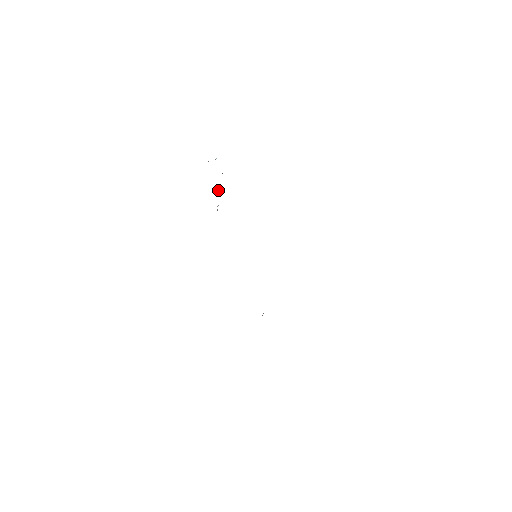
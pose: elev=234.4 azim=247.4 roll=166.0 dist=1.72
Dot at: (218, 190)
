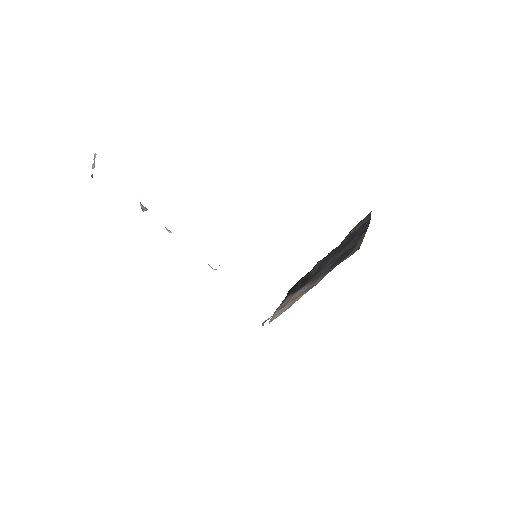
Dot at: (144, 208)
